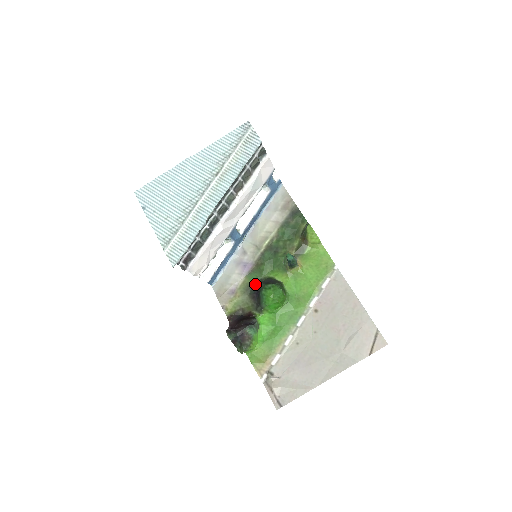
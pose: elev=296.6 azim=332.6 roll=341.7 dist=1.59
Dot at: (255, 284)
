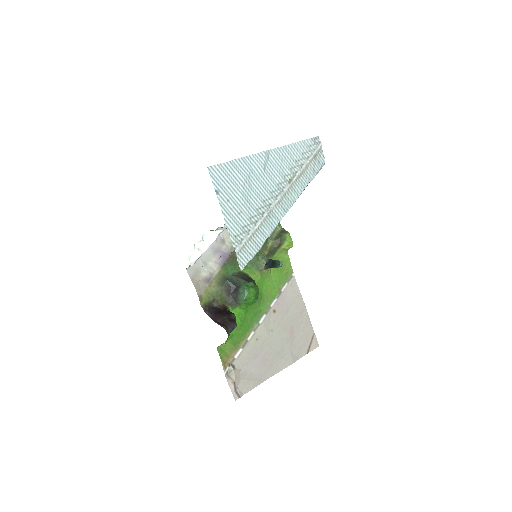
Dot at: (230, 277)
